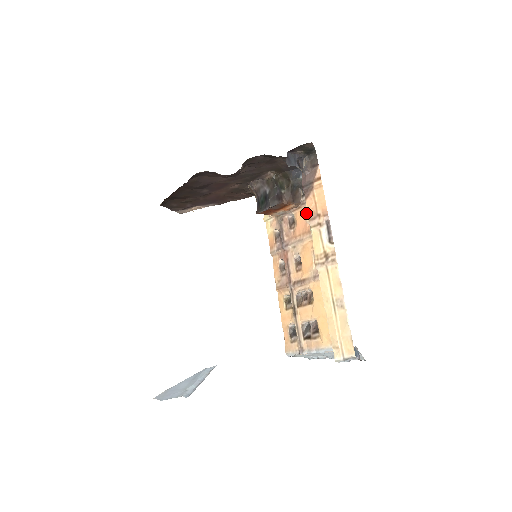
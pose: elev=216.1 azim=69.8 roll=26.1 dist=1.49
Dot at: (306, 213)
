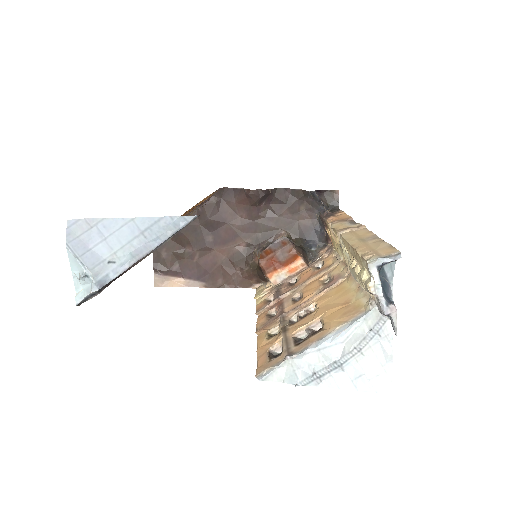
Dot at: (314, 268)
